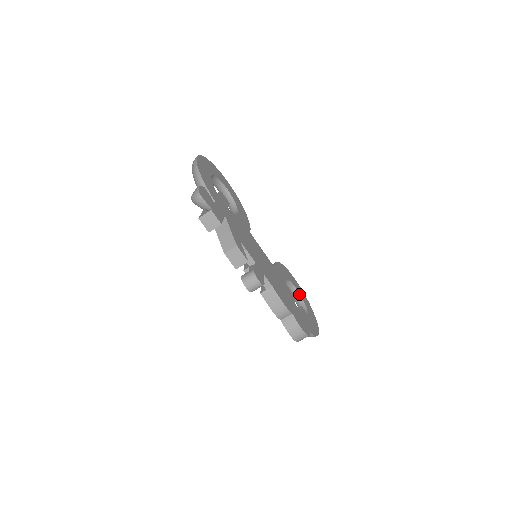
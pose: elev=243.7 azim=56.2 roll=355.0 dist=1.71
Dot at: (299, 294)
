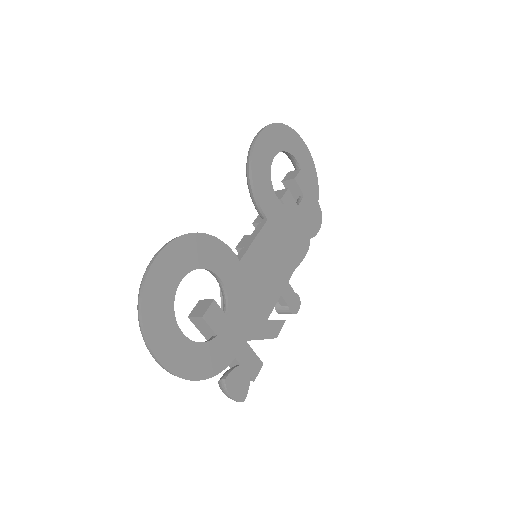
Dot at: occluded
